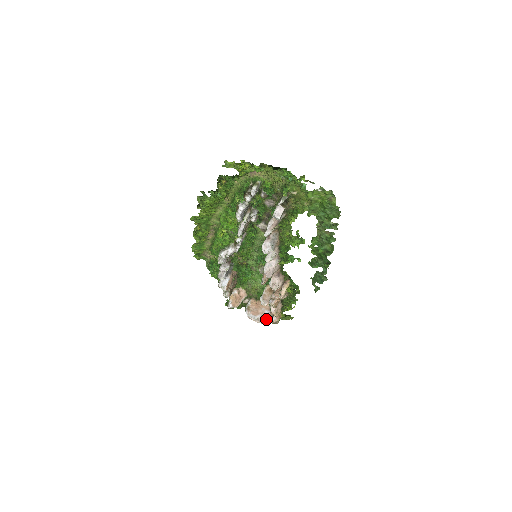
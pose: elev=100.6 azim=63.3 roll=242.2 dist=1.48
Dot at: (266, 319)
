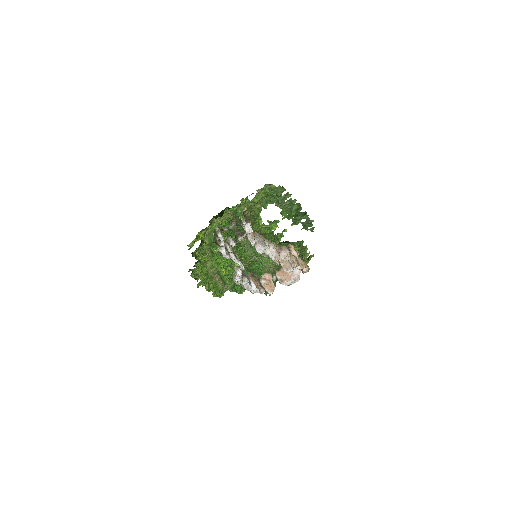
Dot at: (299, 274)
